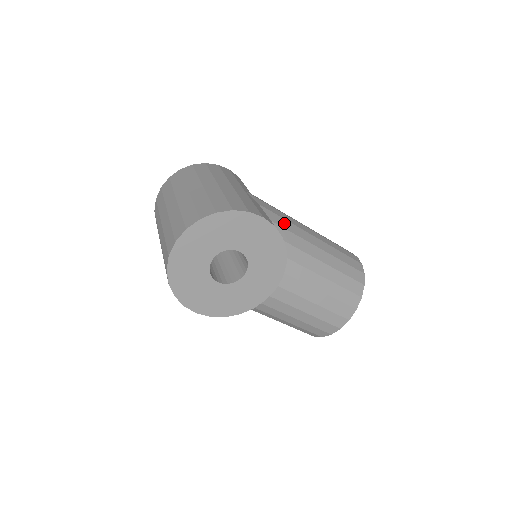
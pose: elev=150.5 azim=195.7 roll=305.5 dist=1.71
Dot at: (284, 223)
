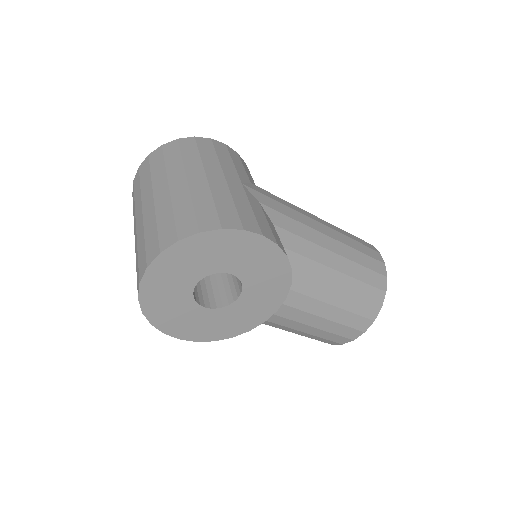
Dot at: (291, 225)
